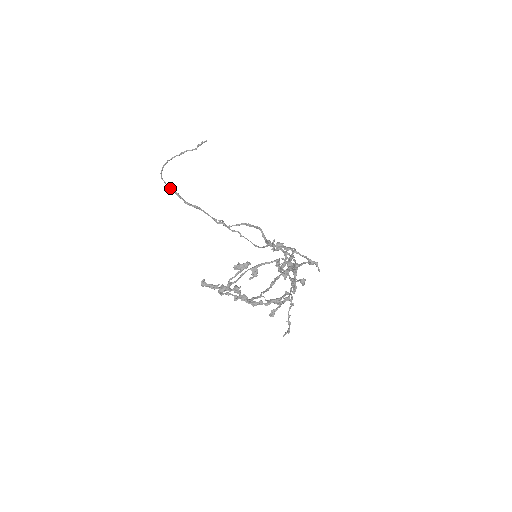
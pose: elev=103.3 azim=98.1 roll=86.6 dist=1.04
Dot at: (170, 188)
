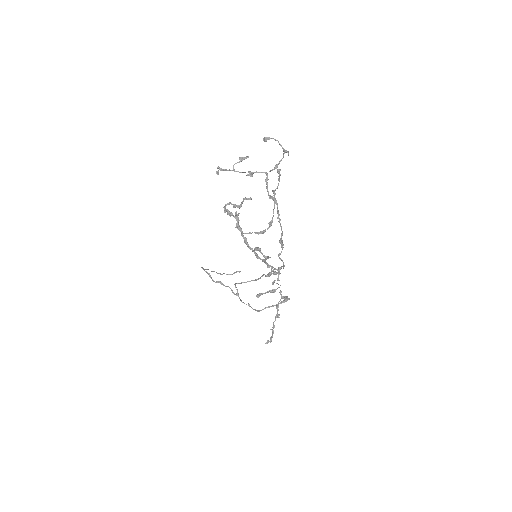
Dot at: (206, 271)
